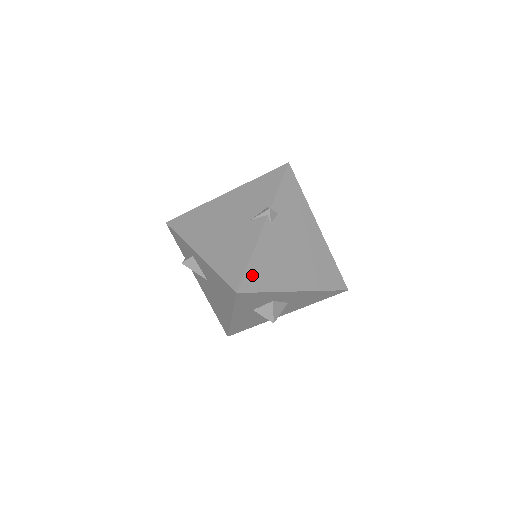
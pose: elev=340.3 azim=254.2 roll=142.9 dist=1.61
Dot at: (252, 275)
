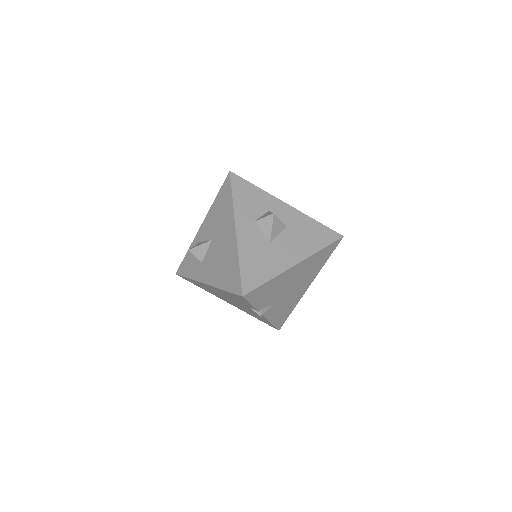
Dot at: occluded
